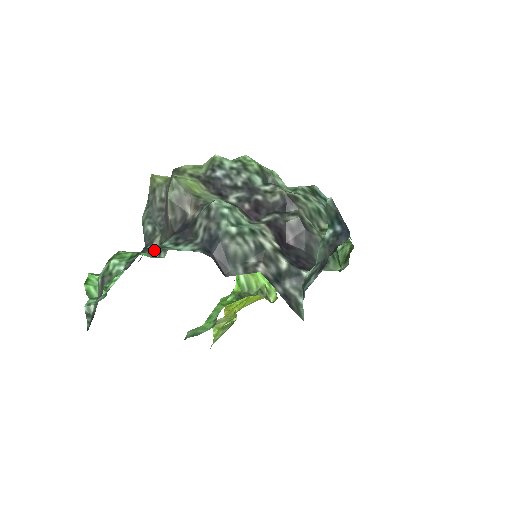
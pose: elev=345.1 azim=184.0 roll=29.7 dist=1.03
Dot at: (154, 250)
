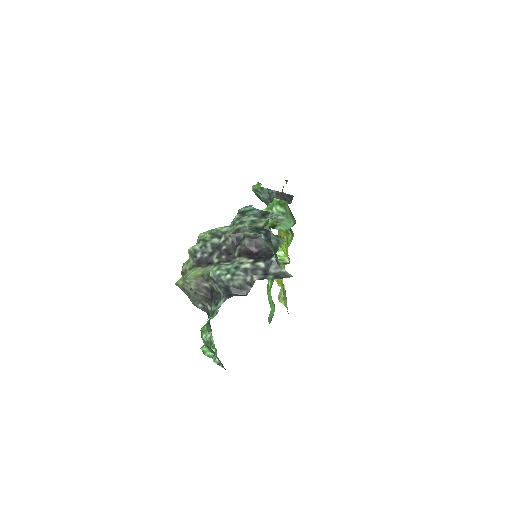
Dot at: occluded
